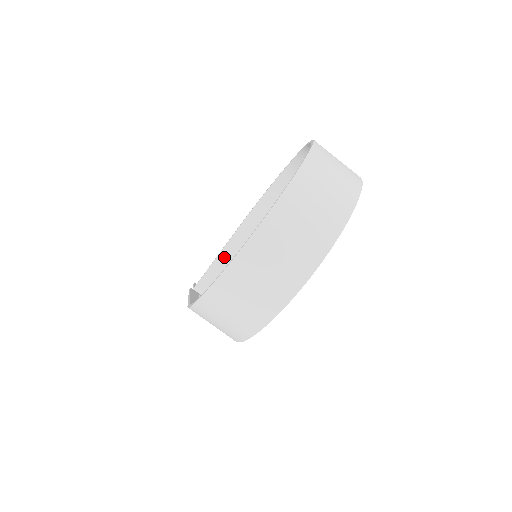
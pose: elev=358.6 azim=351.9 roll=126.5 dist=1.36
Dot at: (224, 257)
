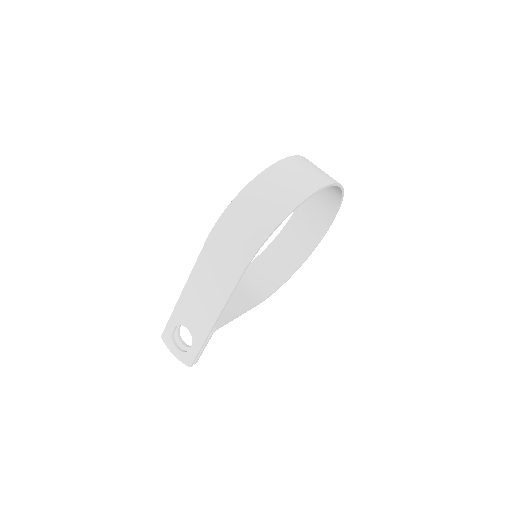
Dot at: occluded
